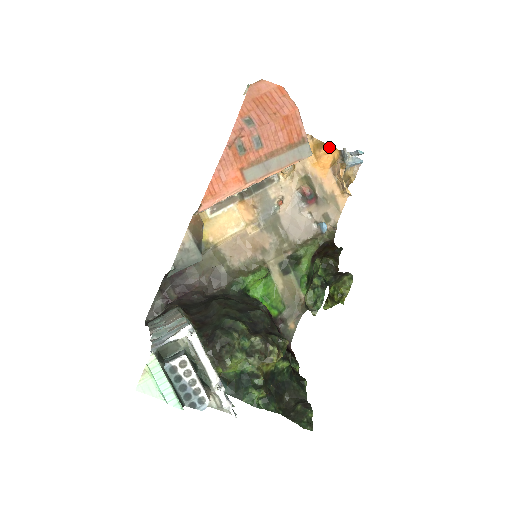
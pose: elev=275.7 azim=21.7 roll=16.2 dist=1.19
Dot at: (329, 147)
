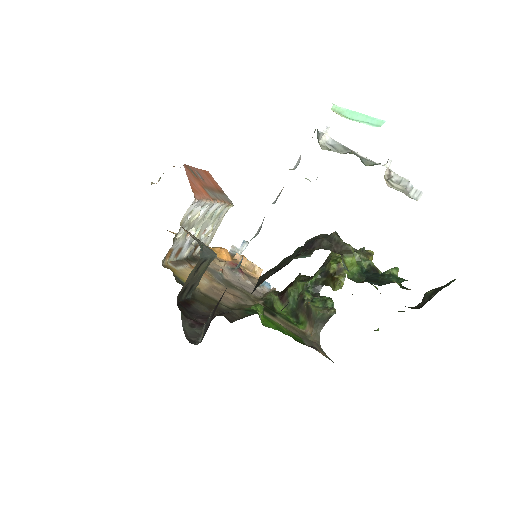
Dot at: occluded
